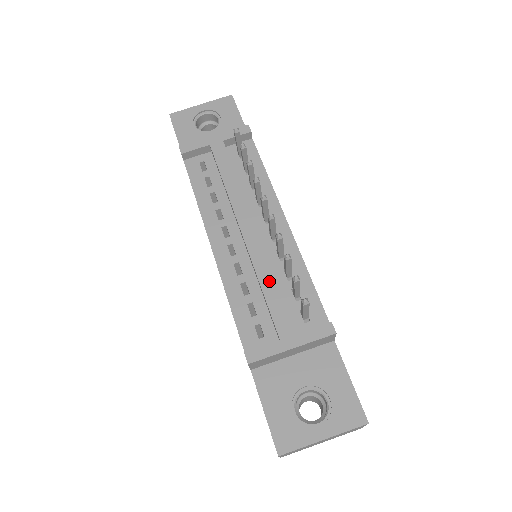
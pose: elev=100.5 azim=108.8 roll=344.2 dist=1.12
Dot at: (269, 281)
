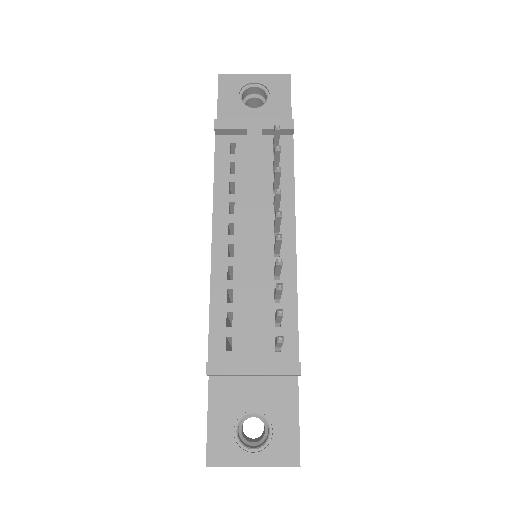
Dot at: (255, 299)
